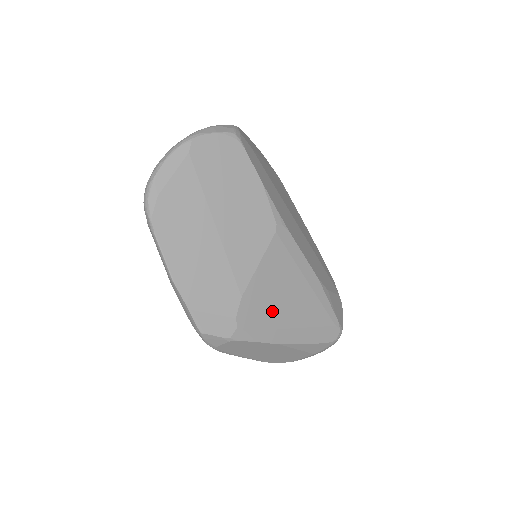
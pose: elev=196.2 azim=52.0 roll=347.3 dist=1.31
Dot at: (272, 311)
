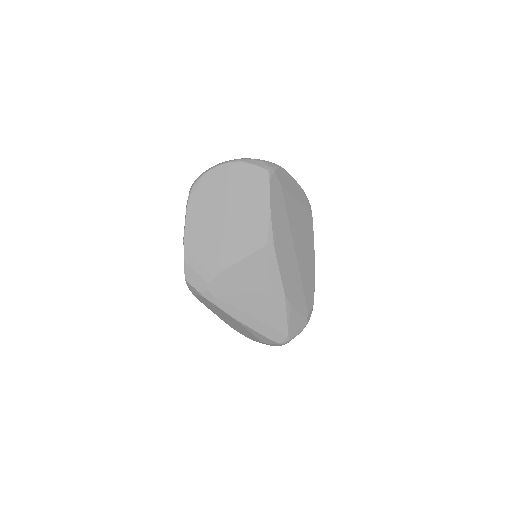
Dot at: (237, 294)
